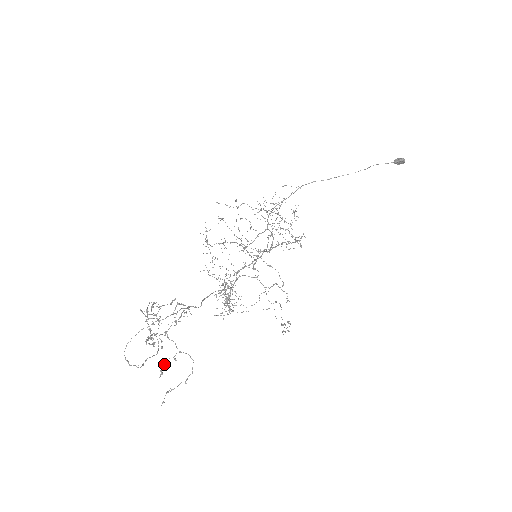
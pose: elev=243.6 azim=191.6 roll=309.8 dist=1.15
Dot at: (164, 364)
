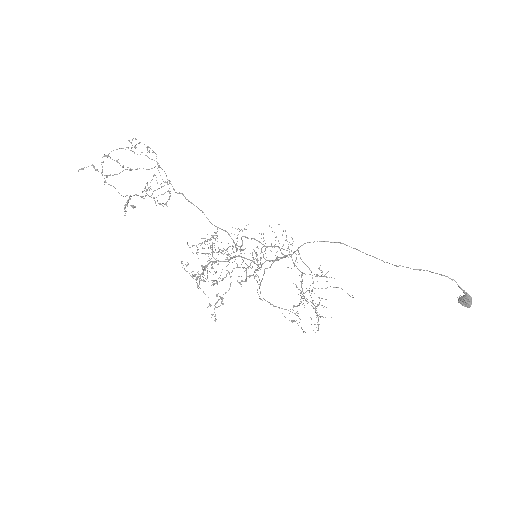
Dot at: occluded
